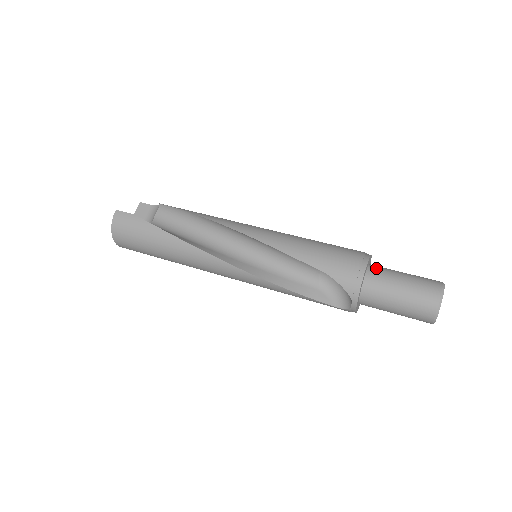
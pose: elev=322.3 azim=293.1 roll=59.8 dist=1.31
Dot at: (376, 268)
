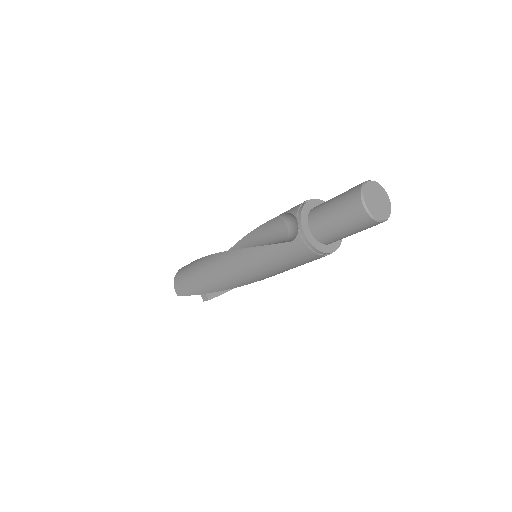
Dot at: occluded
